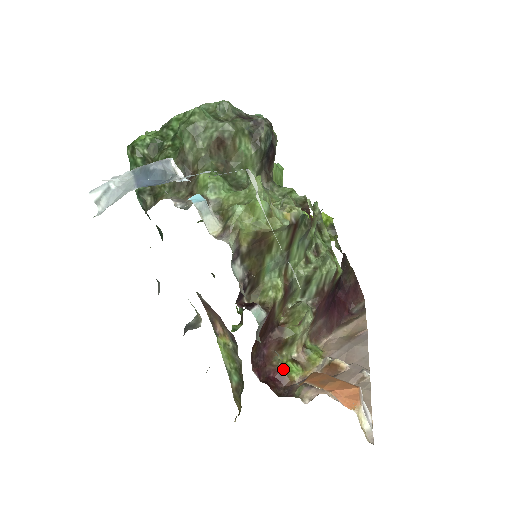
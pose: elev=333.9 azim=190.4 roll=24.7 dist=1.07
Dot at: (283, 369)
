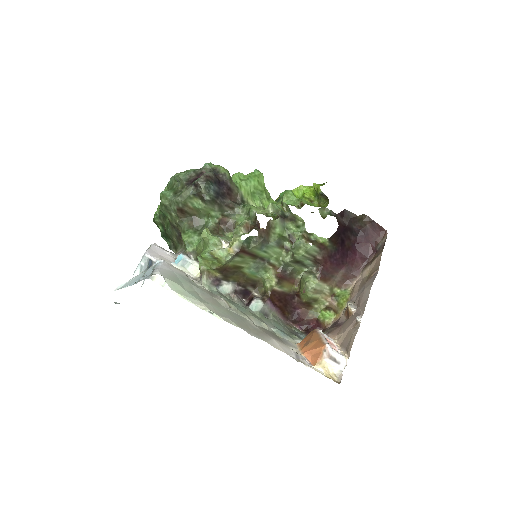
Dot at: (318, 318)
